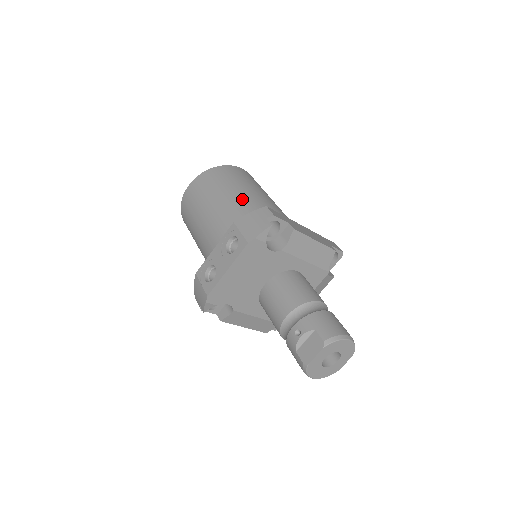
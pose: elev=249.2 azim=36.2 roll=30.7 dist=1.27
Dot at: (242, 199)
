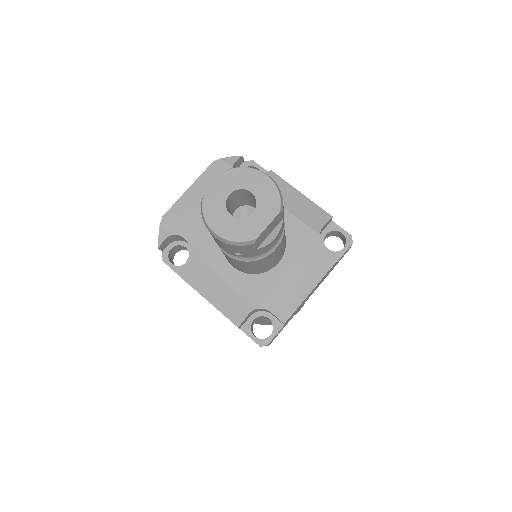
Dot at: occluded
